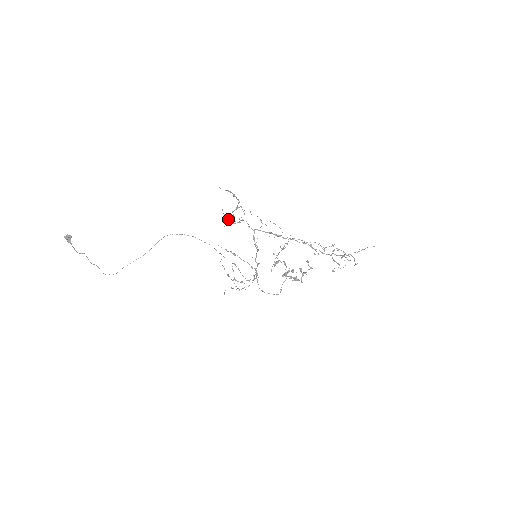
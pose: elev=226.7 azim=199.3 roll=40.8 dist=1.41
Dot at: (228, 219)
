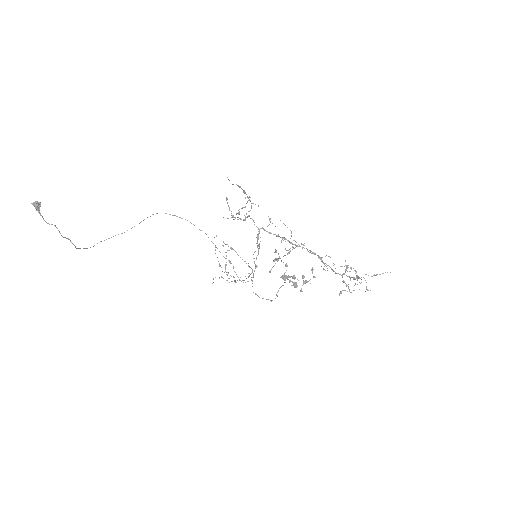
Dot at: occluded
